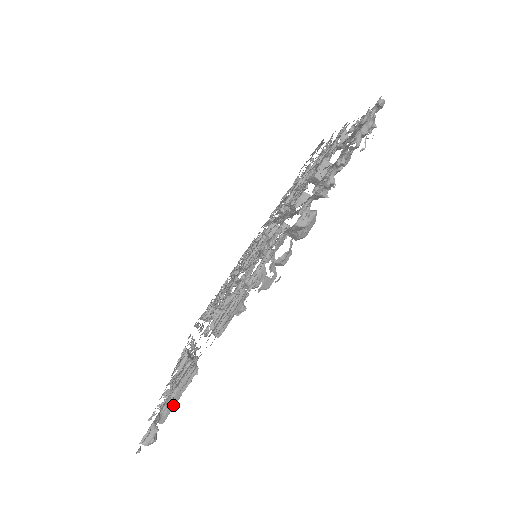
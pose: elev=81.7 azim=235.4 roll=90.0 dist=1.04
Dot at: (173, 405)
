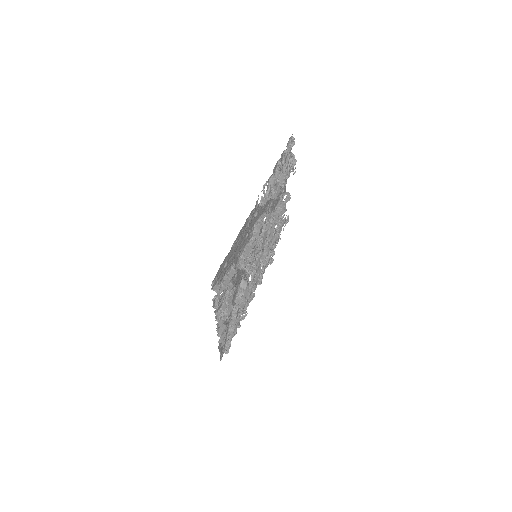
Dot at: (226, 285)
